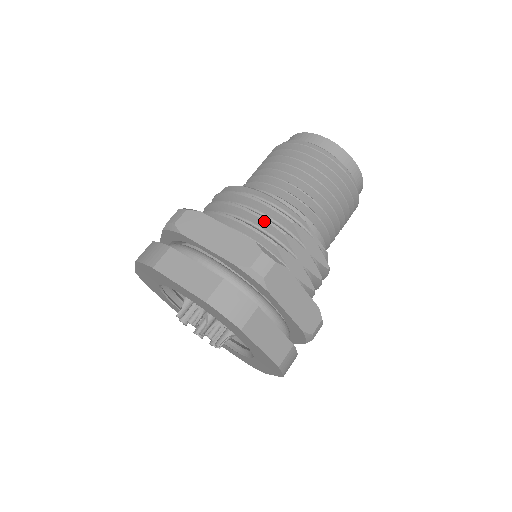
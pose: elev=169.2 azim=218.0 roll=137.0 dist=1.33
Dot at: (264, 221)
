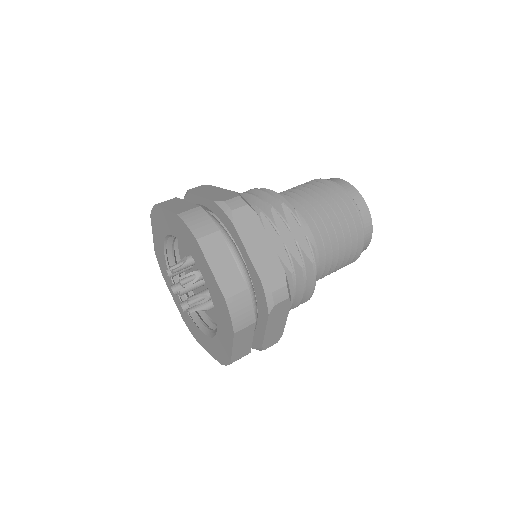
Dot at: (257, 198)
